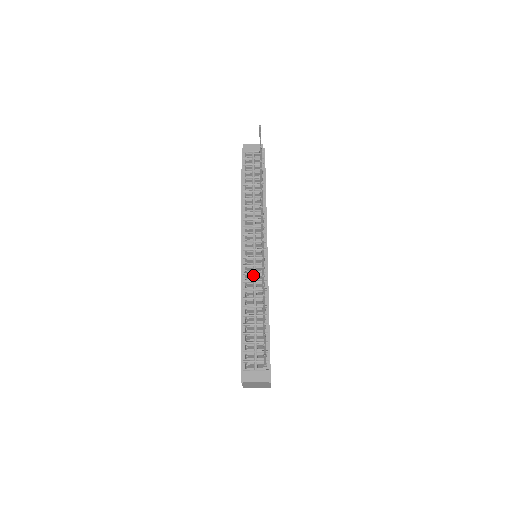
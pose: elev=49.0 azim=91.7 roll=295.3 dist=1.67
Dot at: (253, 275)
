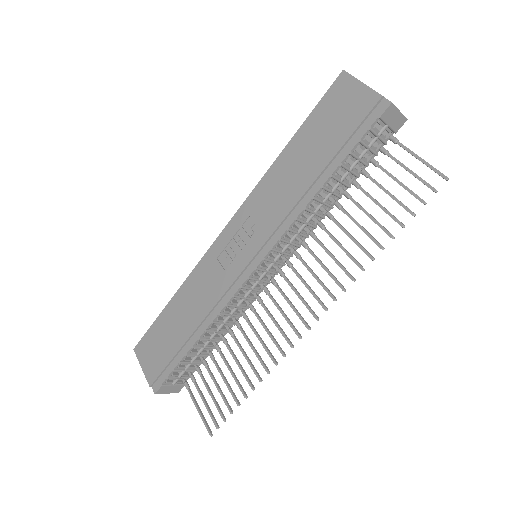
Dot at: (242, 300)
